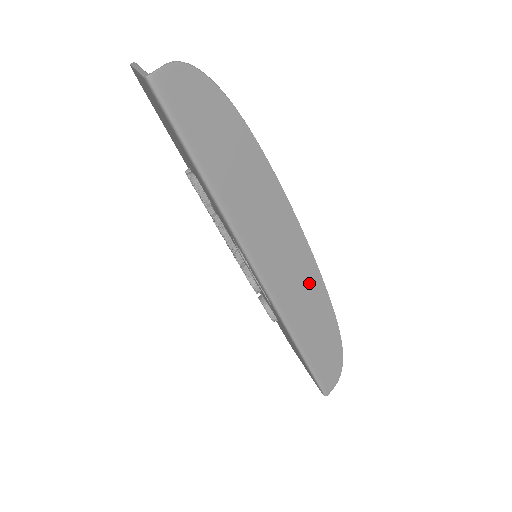
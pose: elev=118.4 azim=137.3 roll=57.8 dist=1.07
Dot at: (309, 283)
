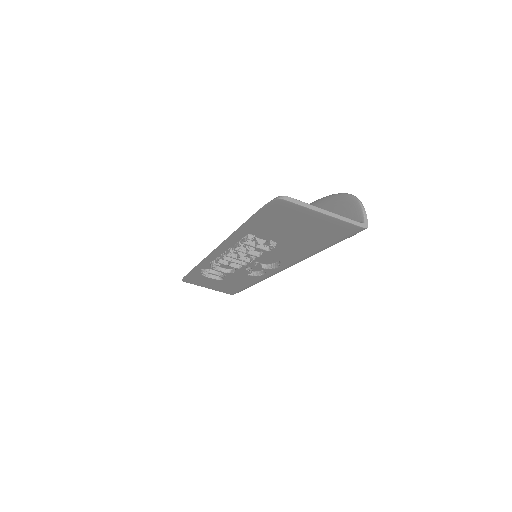
Dot at: occluded
